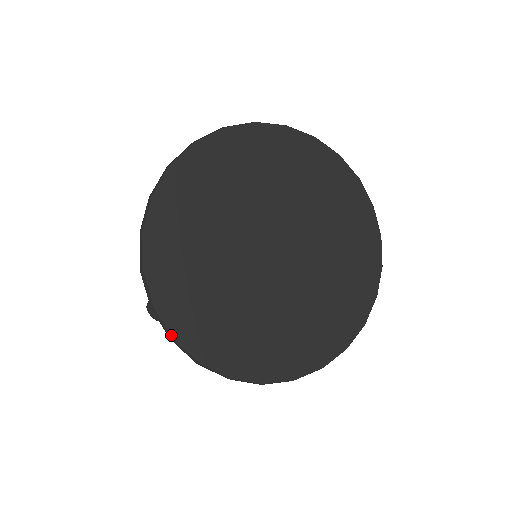
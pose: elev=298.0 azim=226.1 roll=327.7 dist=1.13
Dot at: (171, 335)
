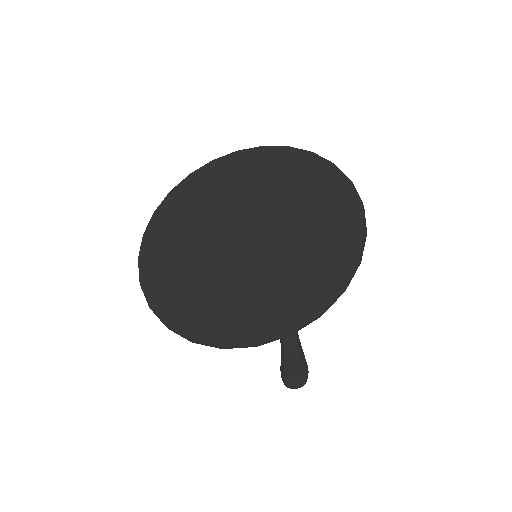
Dot at: (250, 343)
